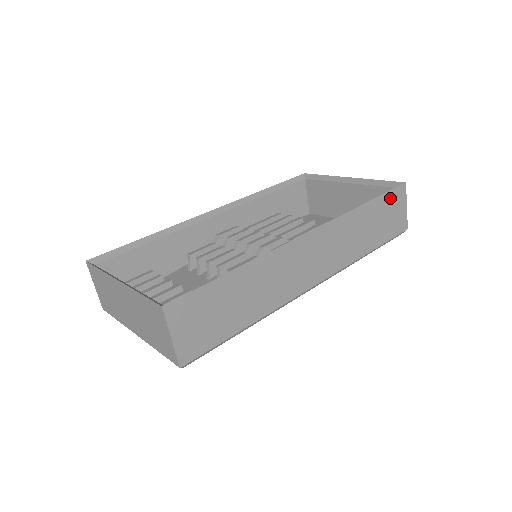
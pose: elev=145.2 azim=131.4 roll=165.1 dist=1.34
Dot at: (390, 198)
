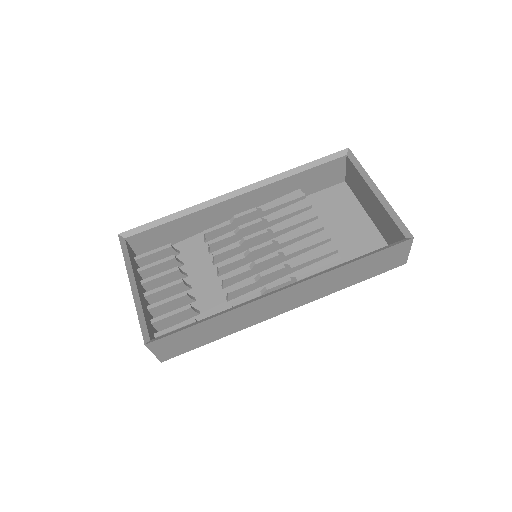
Dot at: (388, 251)
